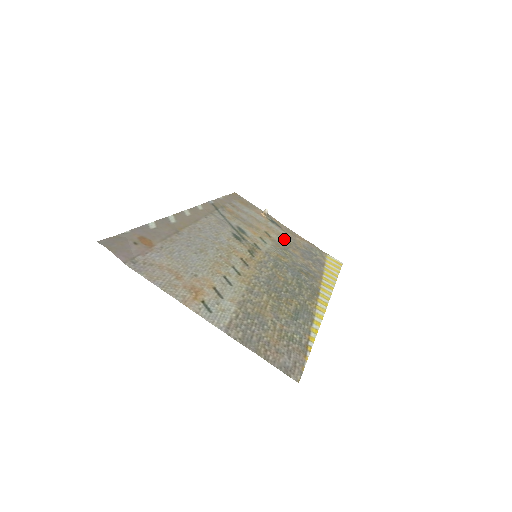
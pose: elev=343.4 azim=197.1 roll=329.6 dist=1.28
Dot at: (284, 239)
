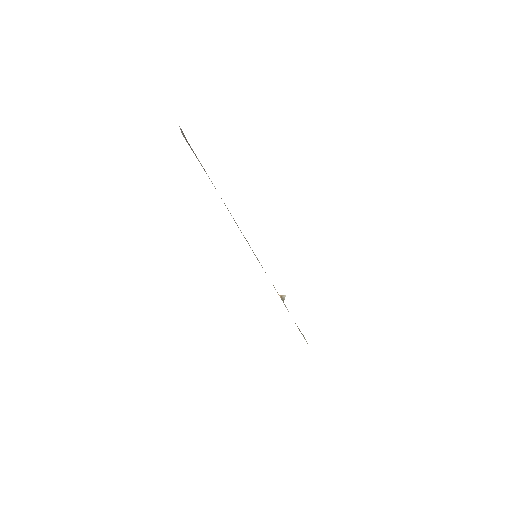
Dot at: occluded
